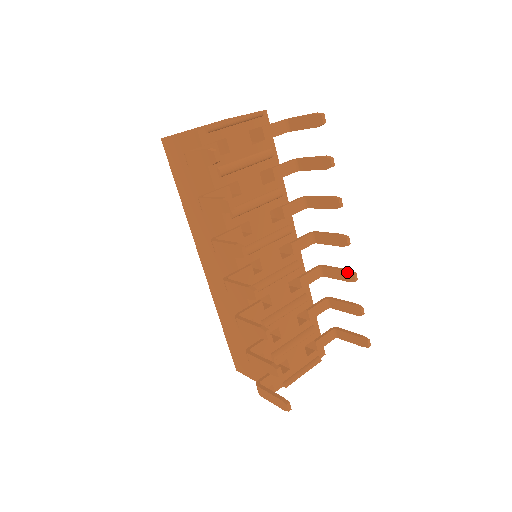
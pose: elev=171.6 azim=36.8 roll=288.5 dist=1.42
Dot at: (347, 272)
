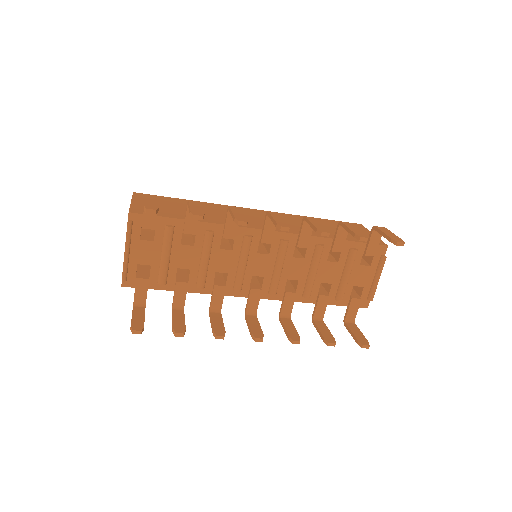
Dot at: occluded
